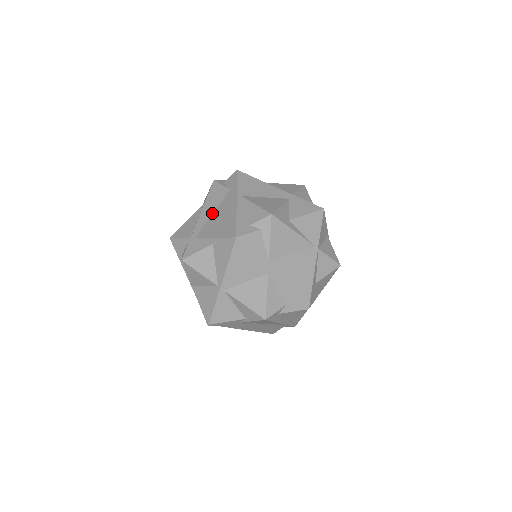
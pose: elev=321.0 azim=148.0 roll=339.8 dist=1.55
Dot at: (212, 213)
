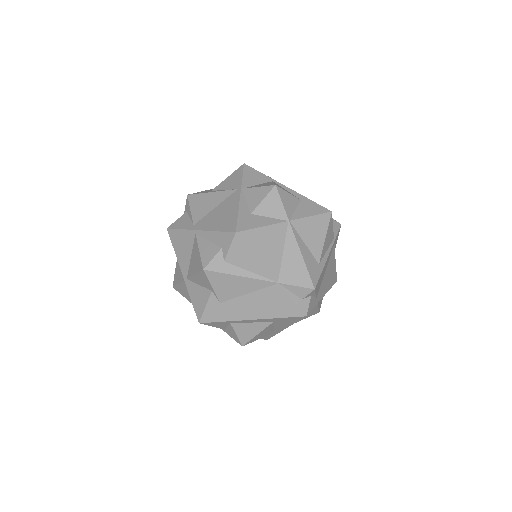
Dot at: occluded
